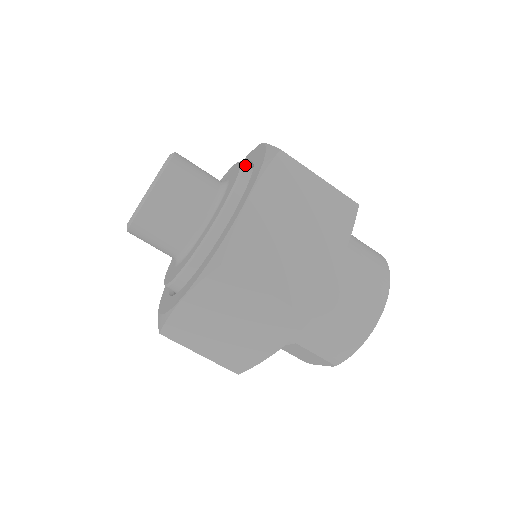
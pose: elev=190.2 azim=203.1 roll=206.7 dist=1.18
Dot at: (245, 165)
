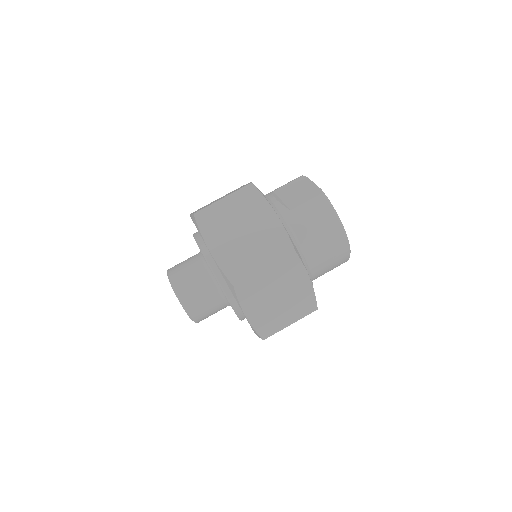
Dot at: (214, 270)
